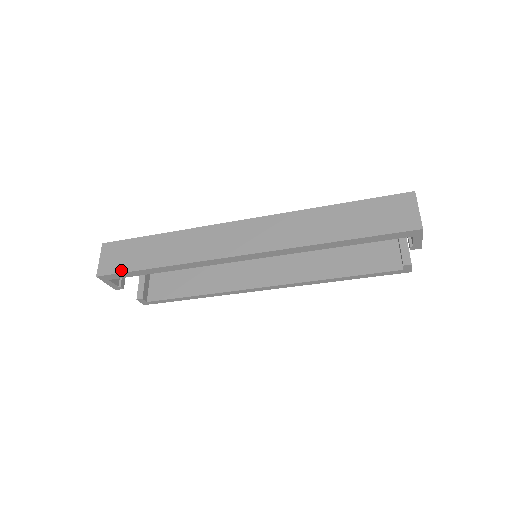
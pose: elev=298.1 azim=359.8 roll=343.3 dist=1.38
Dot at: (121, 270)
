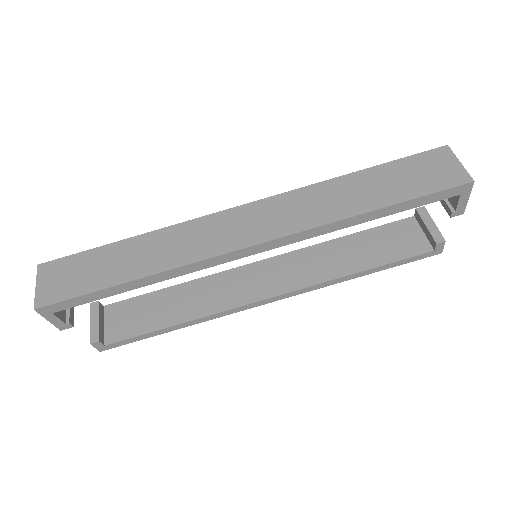
Dot at: (72, 294)
